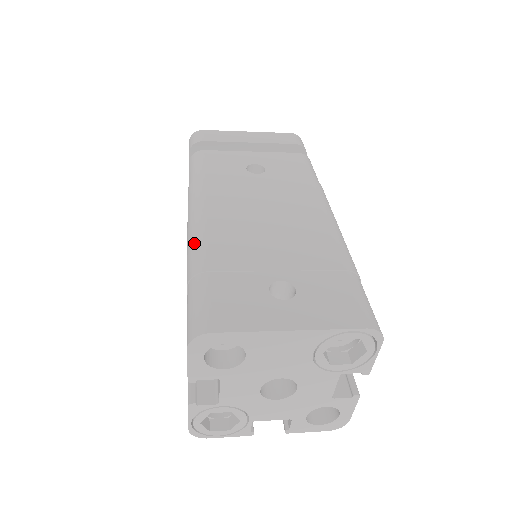
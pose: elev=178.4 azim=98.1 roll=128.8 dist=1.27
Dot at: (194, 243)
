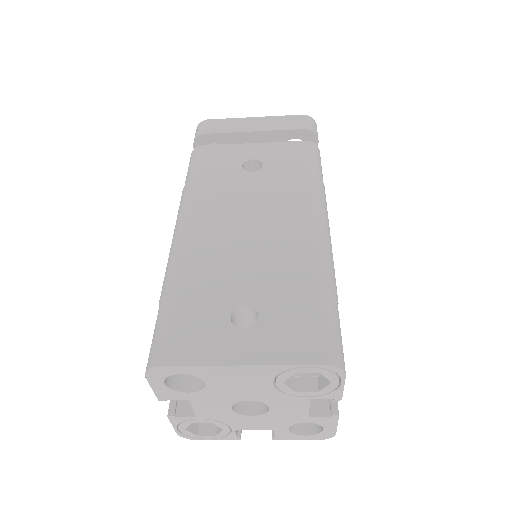
Dot at: (170, 260)
